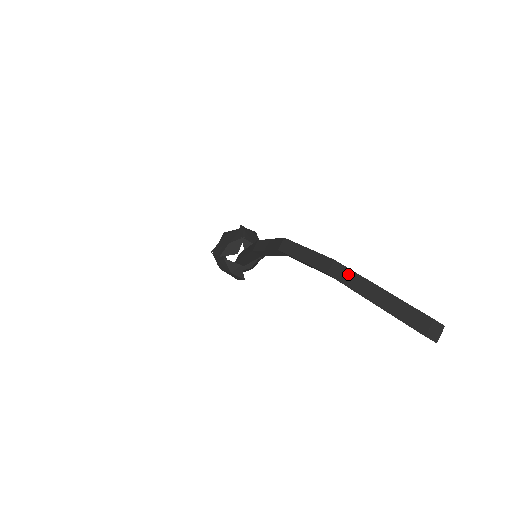
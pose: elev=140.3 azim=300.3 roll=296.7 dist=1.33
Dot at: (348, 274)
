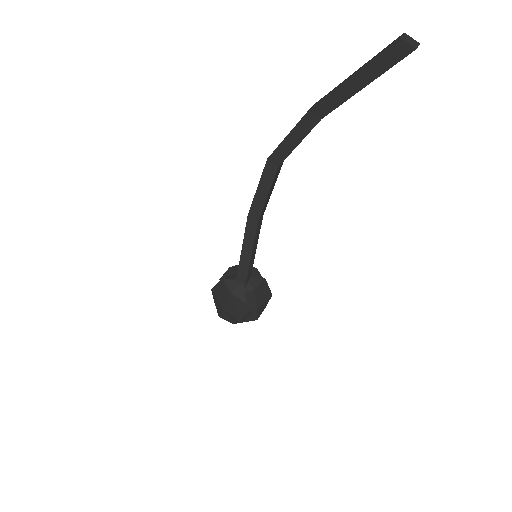
Dot at: (327, 94)
